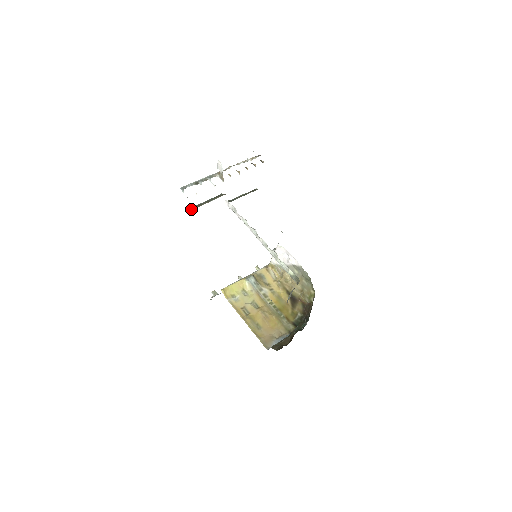
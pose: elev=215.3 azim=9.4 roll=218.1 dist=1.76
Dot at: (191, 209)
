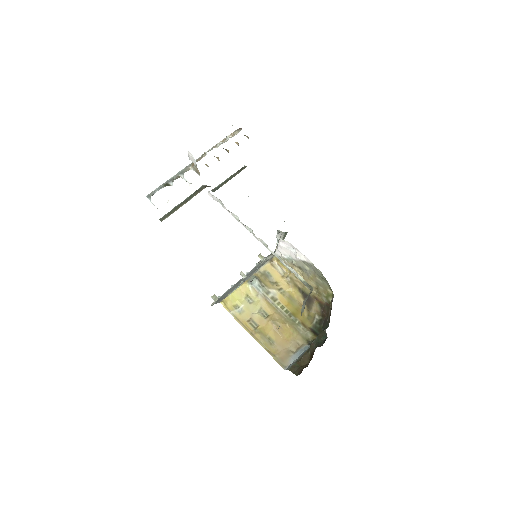
Dot at: (166, 216)
